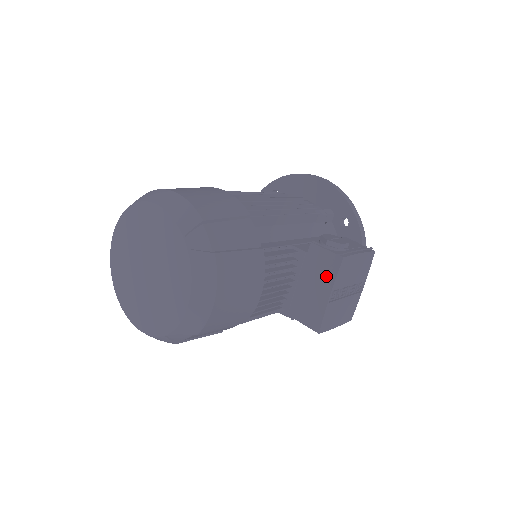
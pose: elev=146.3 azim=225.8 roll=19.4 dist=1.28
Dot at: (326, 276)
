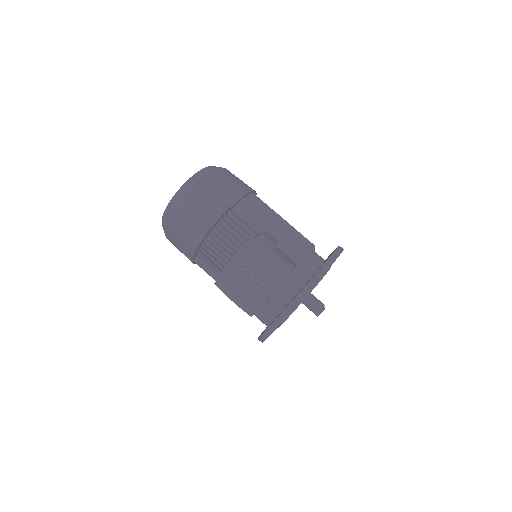
Dot at: occluded
